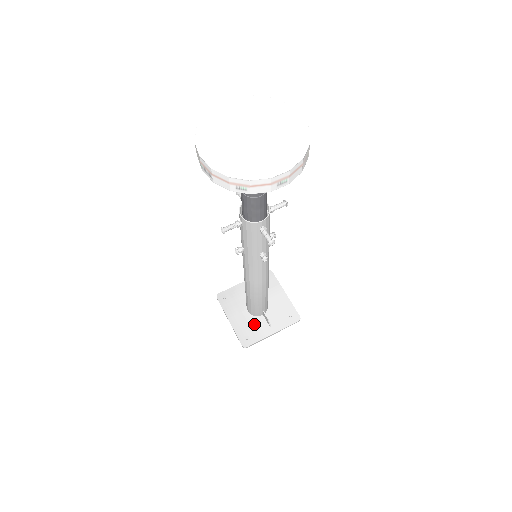
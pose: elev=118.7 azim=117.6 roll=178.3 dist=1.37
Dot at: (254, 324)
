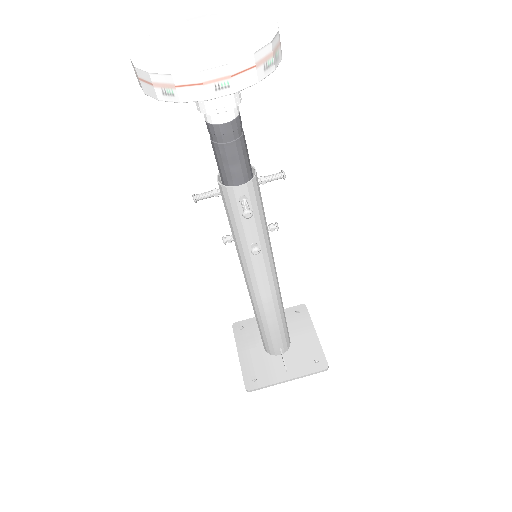
Dot at: (267, 364)
